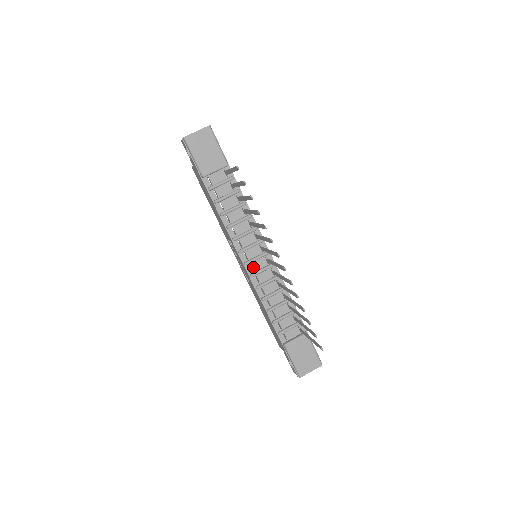
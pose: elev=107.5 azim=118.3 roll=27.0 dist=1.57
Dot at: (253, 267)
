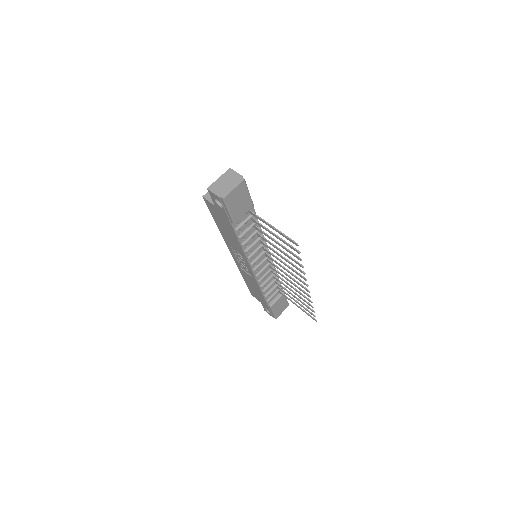
Dot at: (258, 269)
